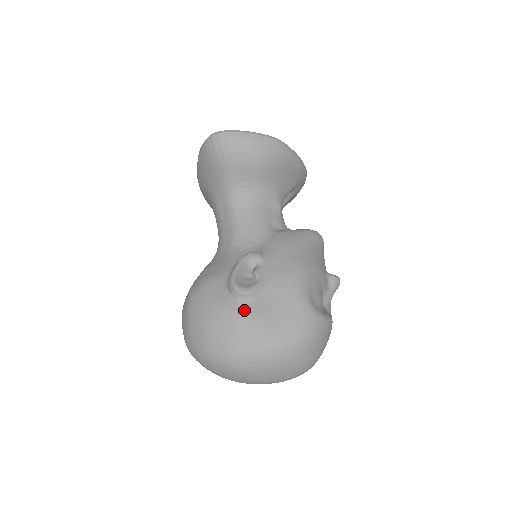
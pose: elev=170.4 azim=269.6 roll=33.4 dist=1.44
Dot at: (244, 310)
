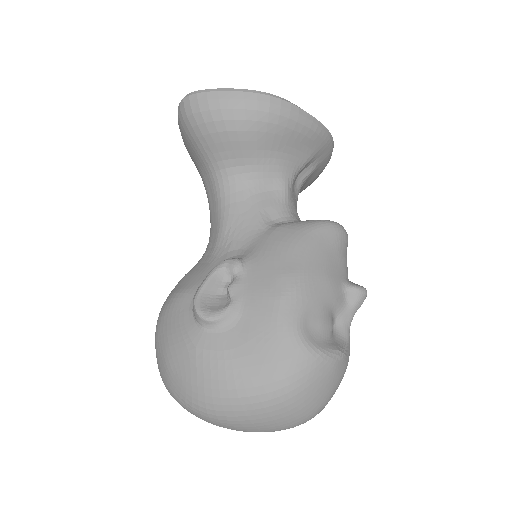
Dot at: (208, 342)
